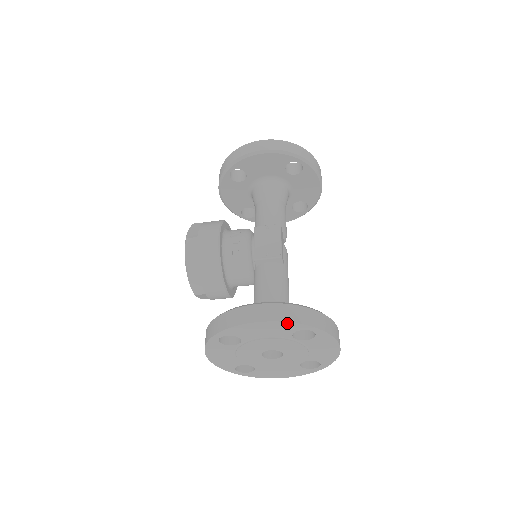
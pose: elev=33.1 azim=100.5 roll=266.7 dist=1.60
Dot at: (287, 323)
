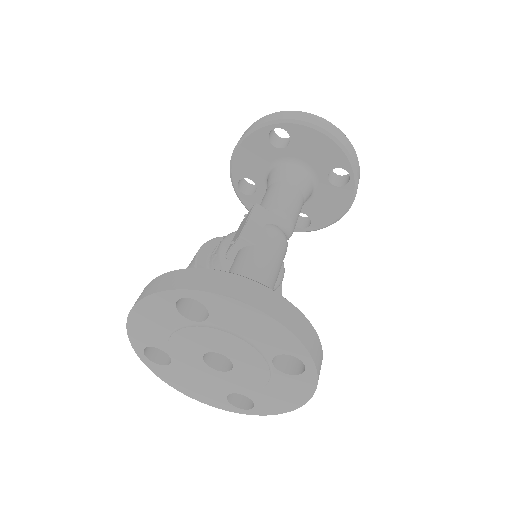
Dot at: (149, 299)
